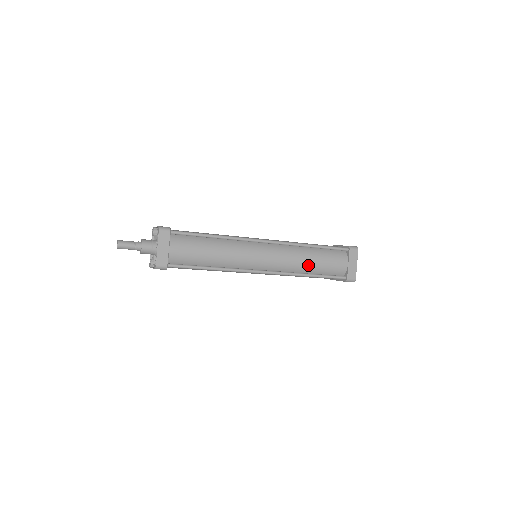
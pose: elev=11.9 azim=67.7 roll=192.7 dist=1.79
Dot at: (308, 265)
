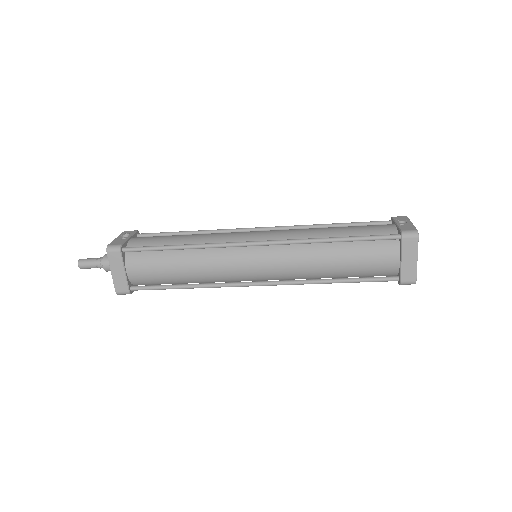
Dot at: (329, 268)
